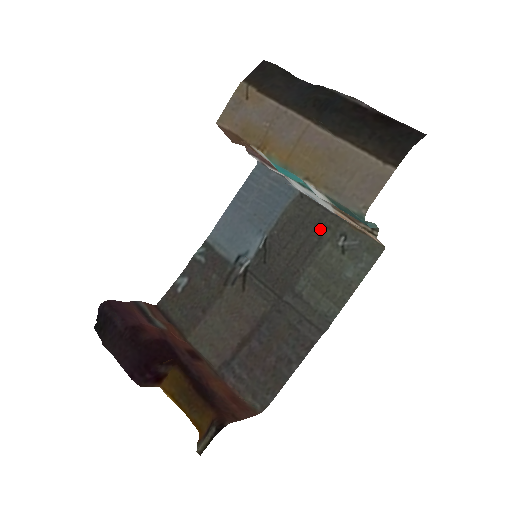
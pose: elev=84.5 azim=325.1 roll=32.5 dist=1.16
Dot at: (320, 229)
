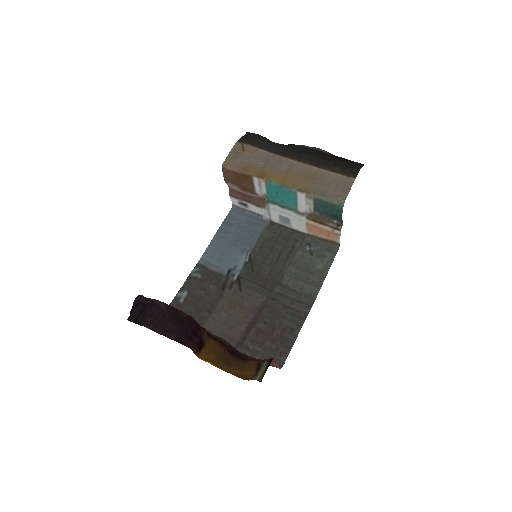
Dot at: (291, 242)
